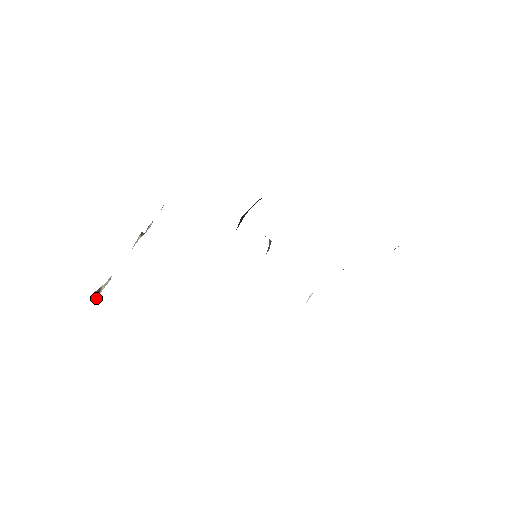
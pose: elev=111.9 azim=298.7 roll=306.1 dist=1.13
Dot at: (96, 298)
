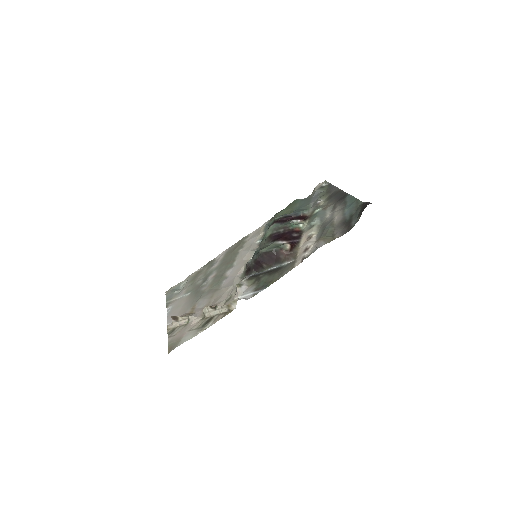
Dot at: (176, 322)
